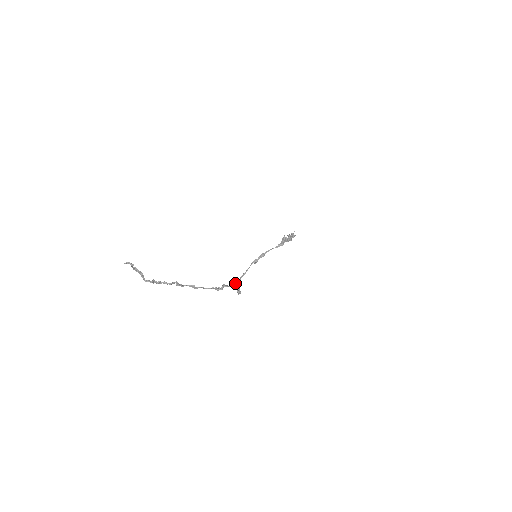
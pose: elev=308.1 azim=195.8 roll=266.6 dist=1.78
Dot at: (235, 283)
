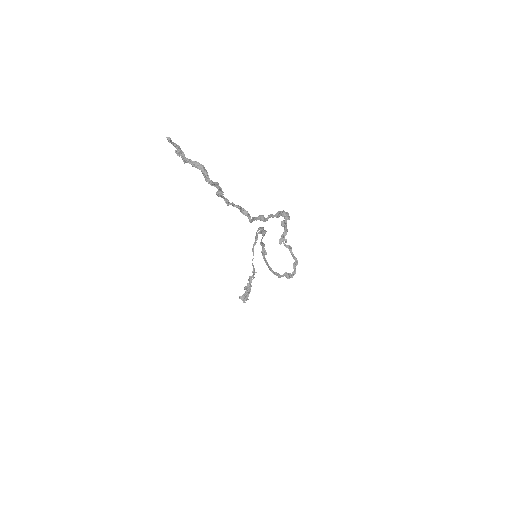
Dot at: (283, 243)
